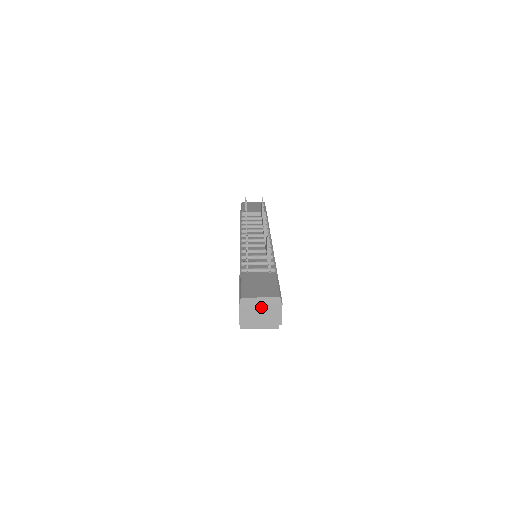
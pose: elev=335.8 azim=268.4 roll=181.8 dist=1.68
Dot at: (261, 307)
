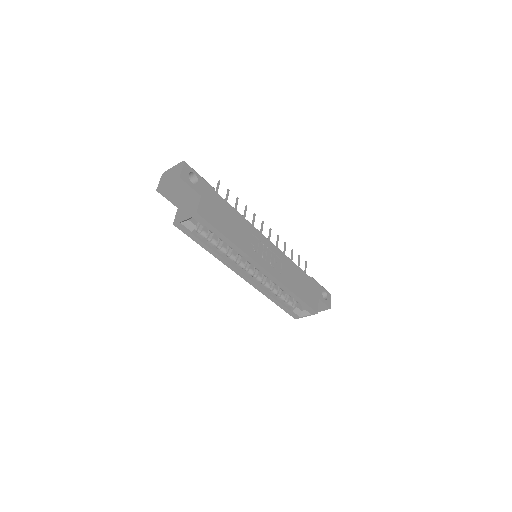
Dot at: (172, 172)
